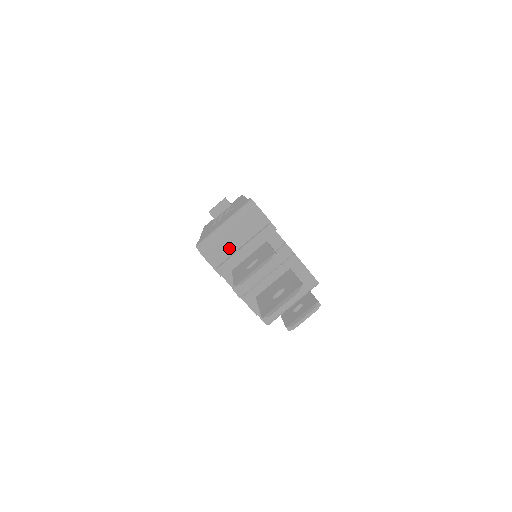
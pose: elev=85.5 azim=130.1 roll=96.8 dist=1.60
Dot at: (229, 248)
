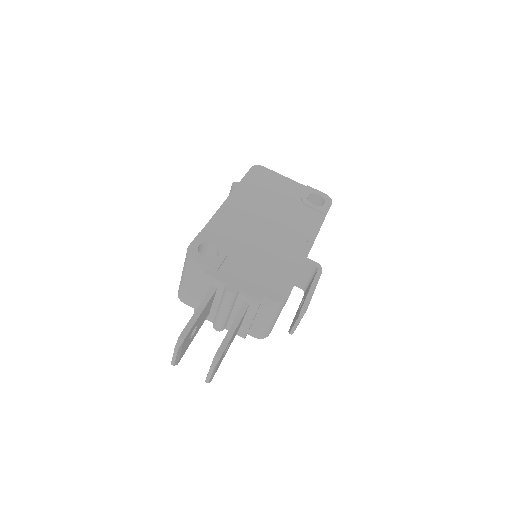
Dot at: (194, 293)
